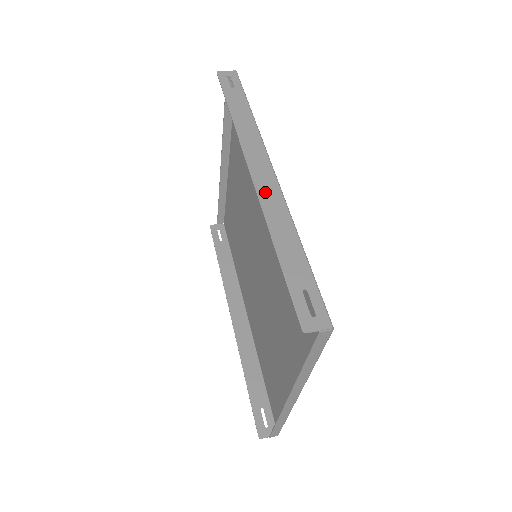
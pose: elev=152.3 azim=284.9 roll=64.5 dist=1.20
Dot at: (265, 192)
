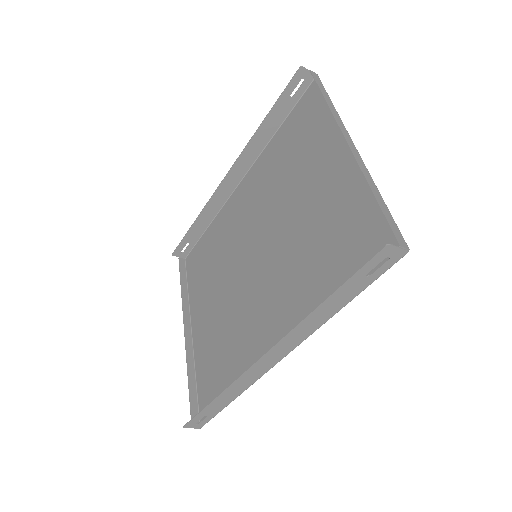
Dot at: (241, 162)
